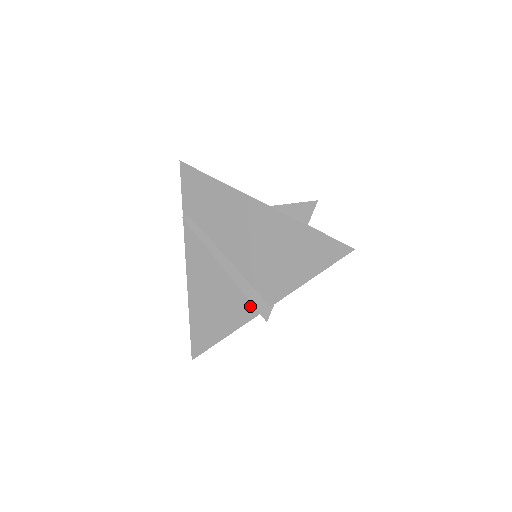
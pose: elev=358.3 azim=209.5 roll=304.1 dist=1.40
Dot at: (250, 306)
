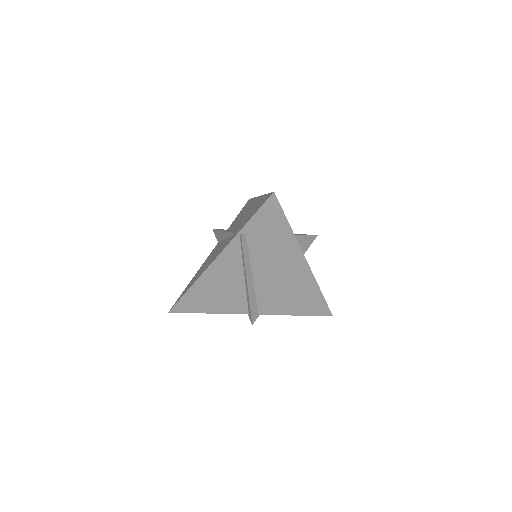
Dot at: (245, 308)
